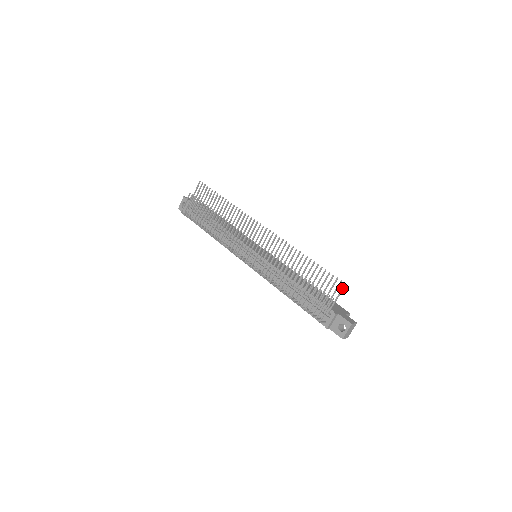
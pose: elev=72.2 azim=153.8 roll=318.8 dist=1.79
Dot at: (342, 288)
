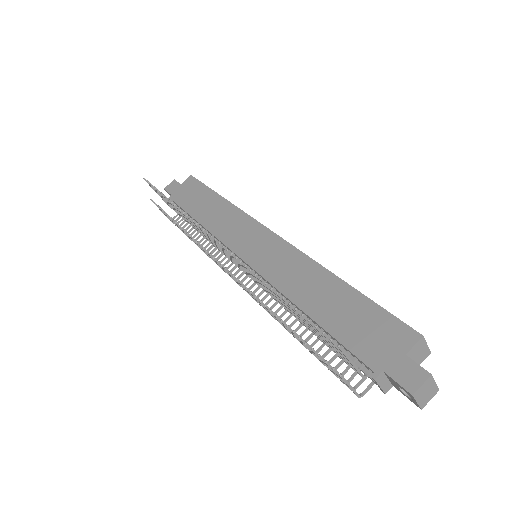
Dot at: occluded
